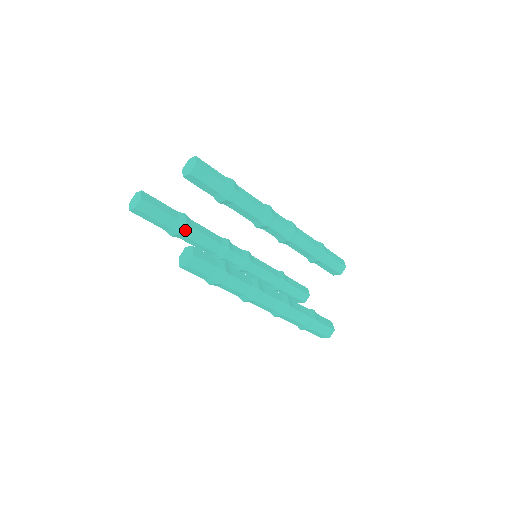
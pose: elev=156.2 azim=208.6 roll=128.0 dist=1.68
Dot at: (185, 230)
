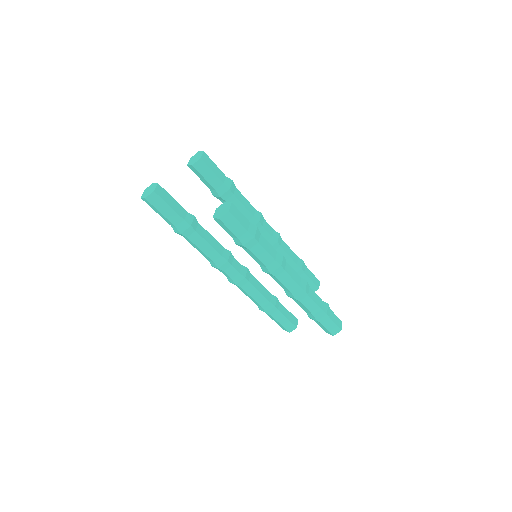
Dot at: (195, 224)
